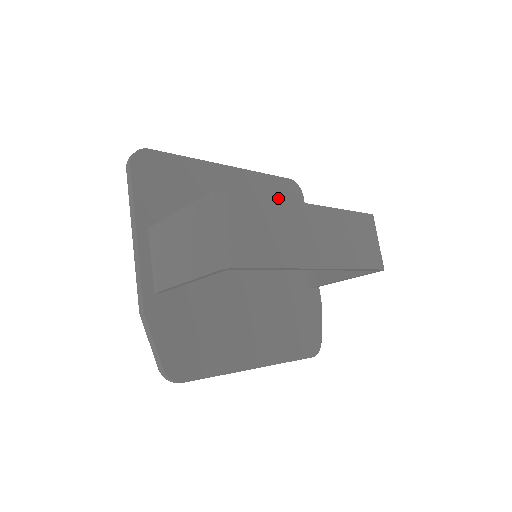
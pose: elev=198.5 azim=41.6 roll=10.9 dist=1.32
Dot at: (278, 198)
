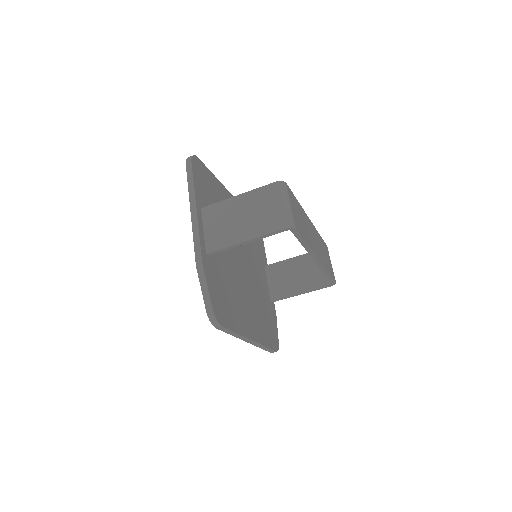
Dot at: occluded
